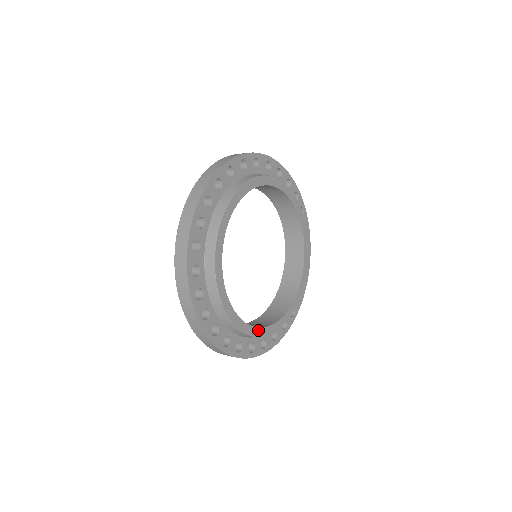
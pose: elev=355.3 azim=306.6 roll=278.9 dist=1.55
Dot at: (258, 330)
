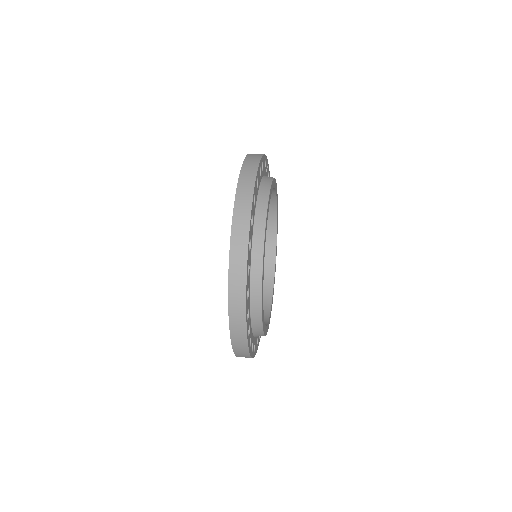
Dot at: (267, 327)
